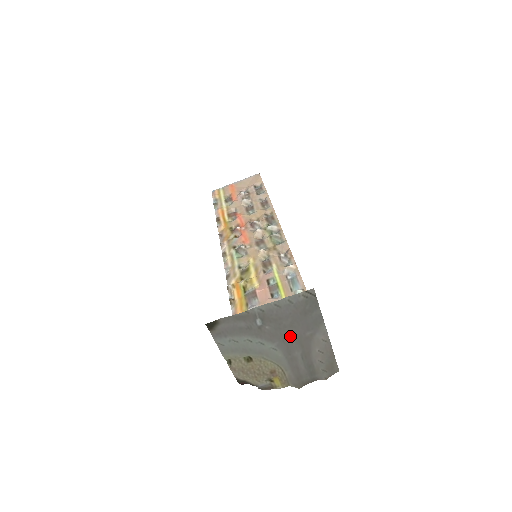
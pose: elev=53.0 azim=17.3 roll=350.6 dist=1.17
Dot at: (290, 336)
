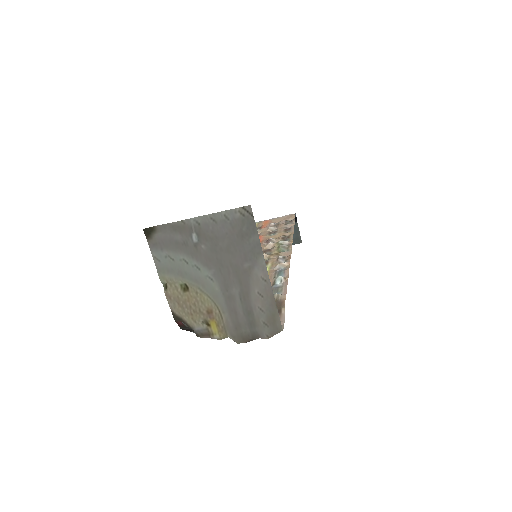
Dot at: (227, 264)
